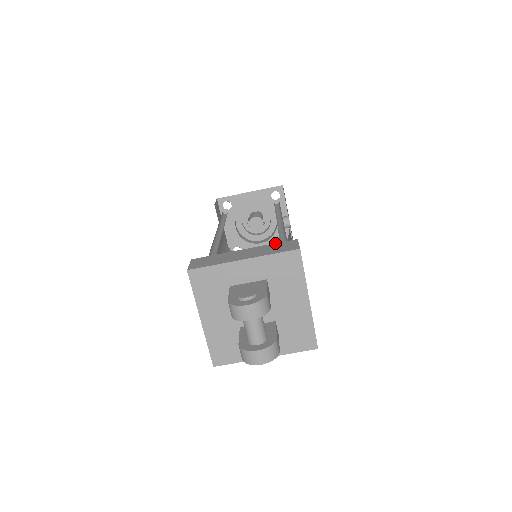
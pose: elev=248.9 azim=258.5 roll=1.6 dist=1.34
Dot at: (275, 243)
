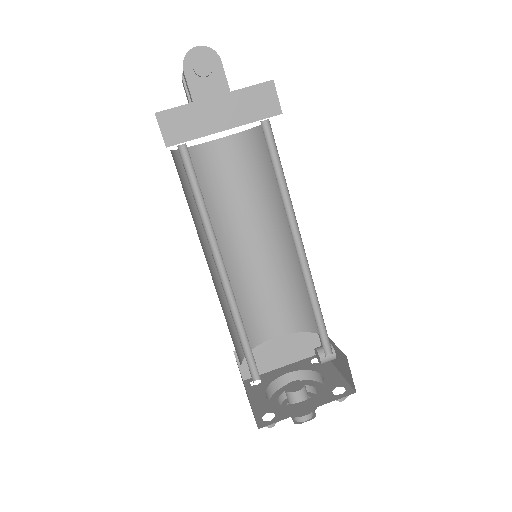
Dot at: occluded
